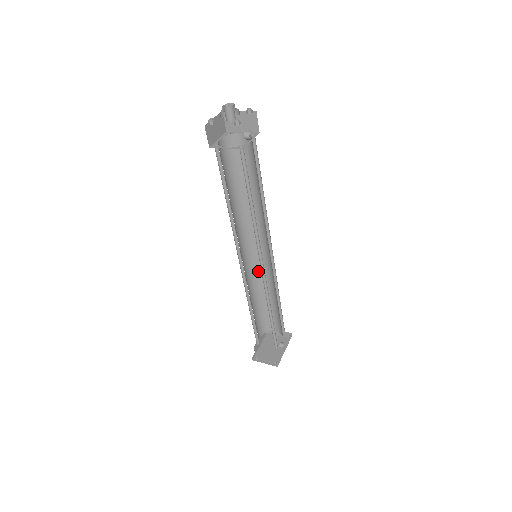
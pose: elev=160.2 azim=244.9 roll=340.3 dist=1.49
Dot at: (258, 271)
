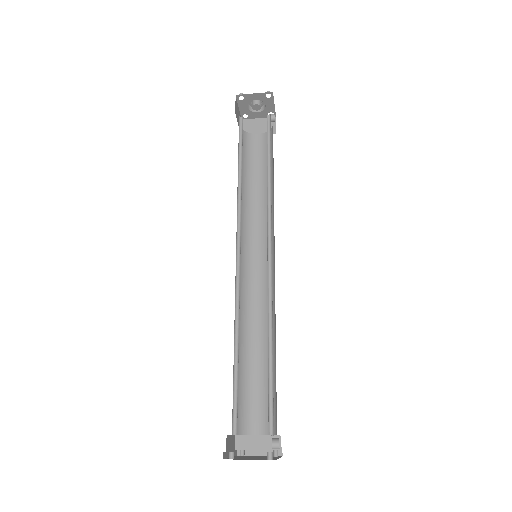
Dot at: (247, 301)
